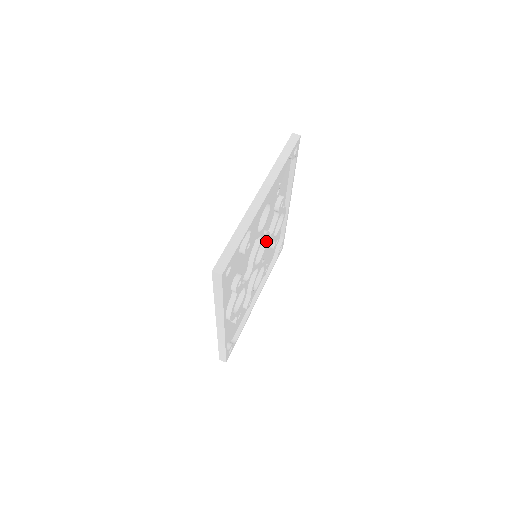
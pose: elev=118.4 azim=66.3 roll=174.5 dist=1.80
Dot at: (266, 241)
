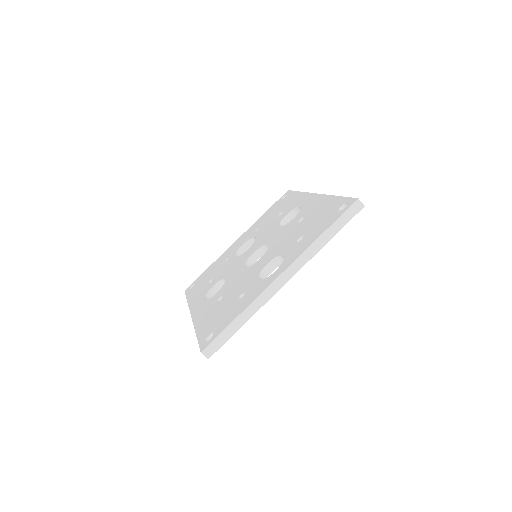
Dot at: occluded
